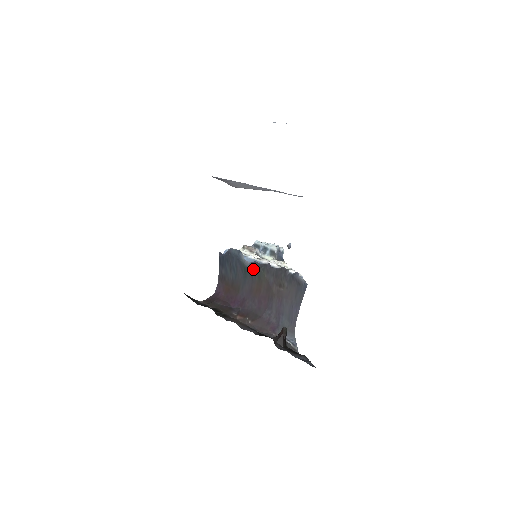
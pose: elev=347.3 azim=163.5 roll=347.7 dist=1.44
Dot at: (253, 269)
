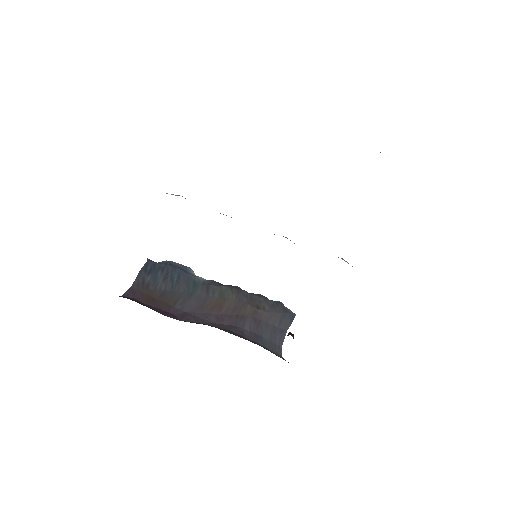
Dot at: (213, 285)
